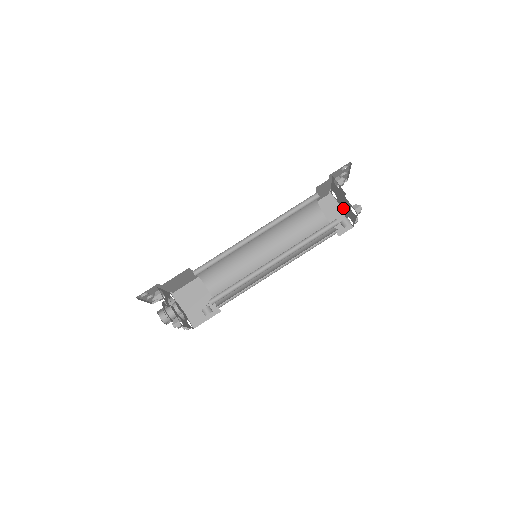
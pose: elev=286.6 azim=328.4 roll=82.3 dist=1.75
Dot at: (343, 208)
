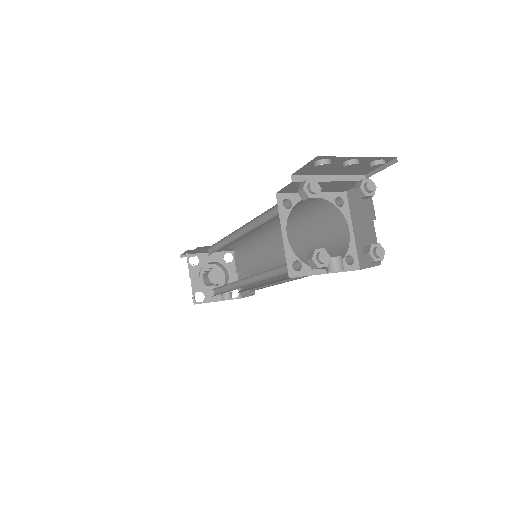
Dot at: occluded
